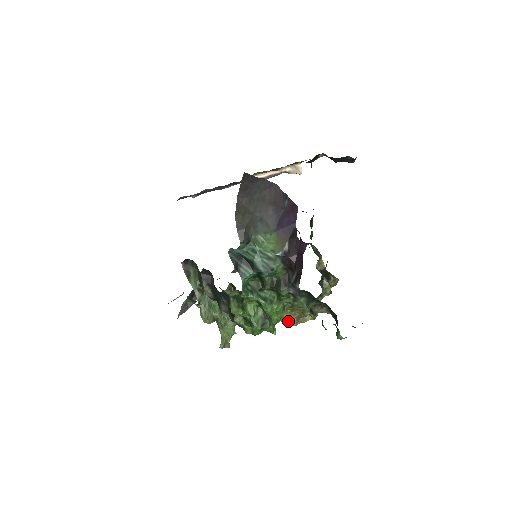
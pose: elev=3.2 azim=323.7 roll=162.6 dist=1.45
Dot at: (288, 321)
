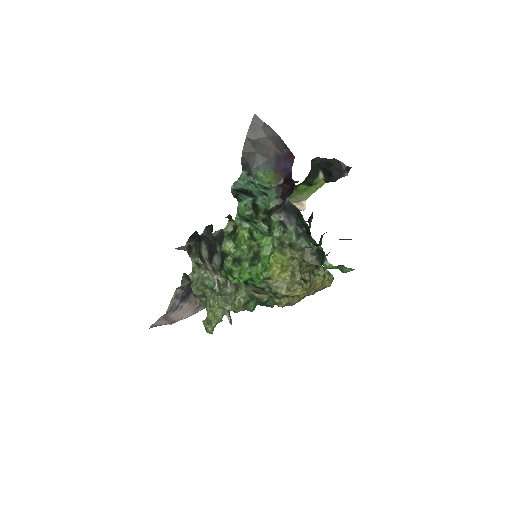
Dot at: (278, 288)
